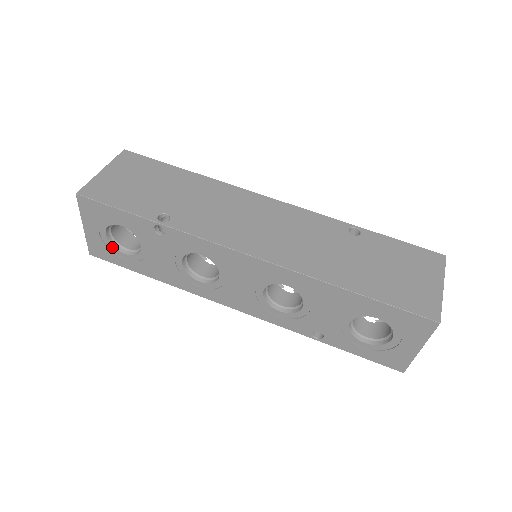
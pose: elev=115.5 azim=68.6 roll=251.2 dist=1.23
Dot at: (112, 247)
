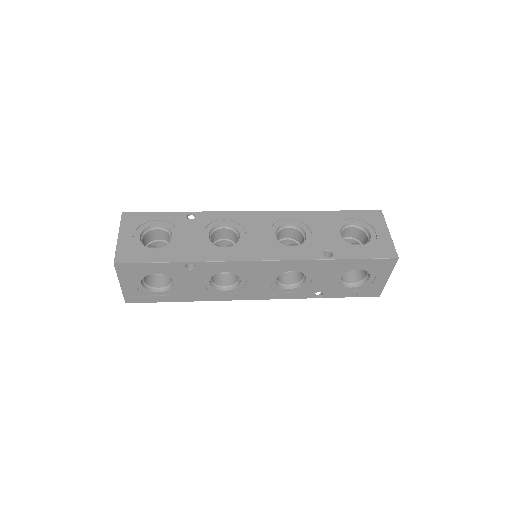
Dot at: (142, 247)
